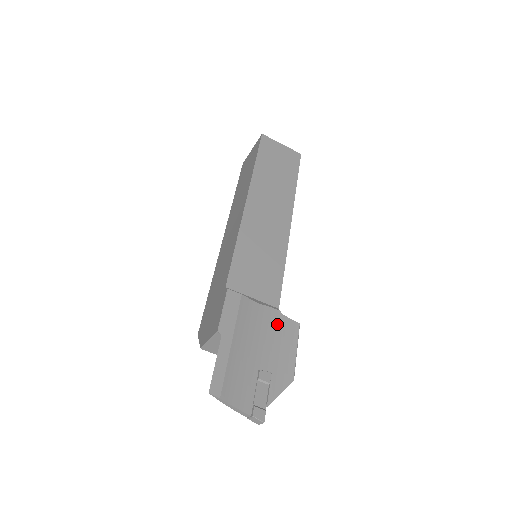
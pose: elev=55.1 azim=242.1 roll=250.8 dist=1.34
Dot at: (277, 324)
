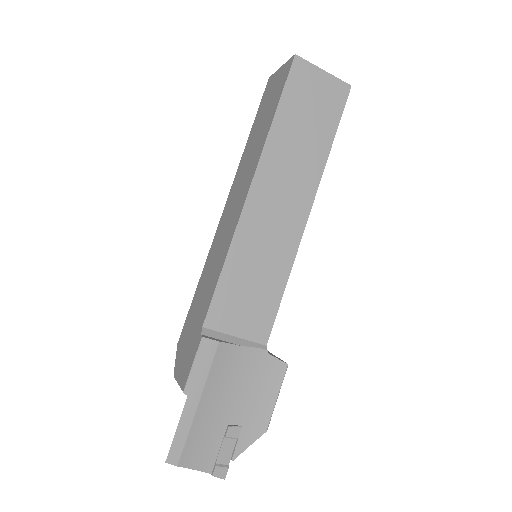
Dot at: (260, 368)
